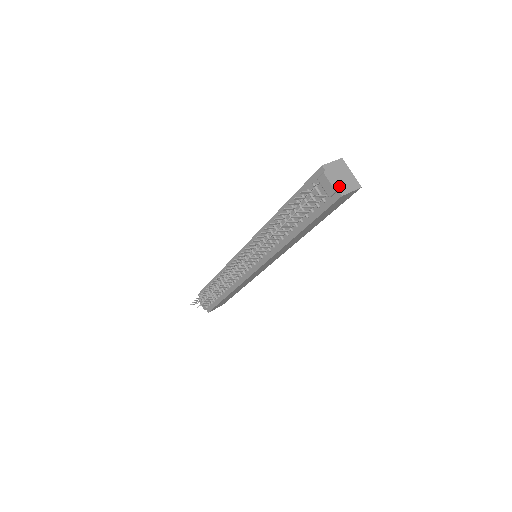
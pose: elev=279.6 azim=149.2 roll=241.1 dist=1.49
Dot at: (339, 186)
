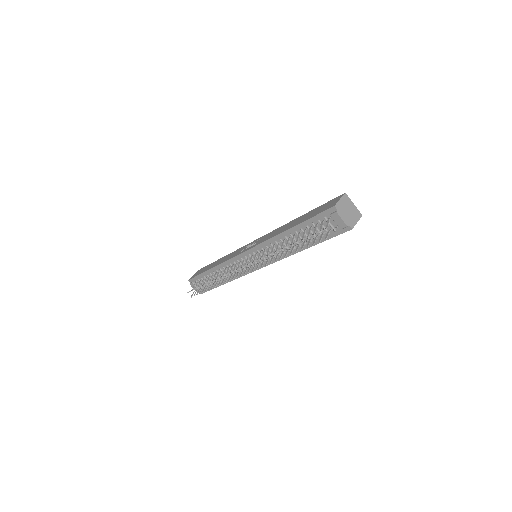
Dot at: (349, 221)
